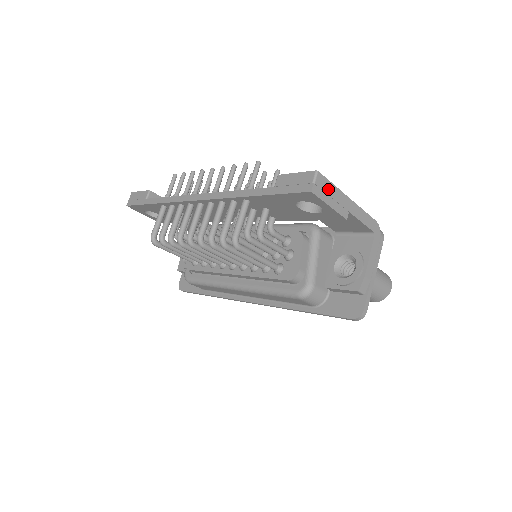
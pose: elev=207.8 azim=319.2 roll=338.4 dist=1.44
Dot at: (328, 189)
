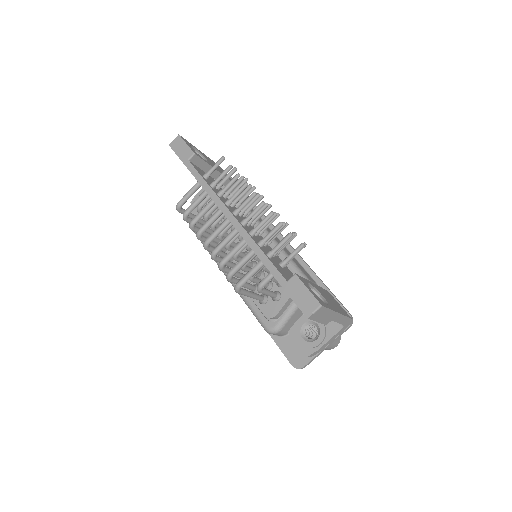
Dot at: (323, 313)
